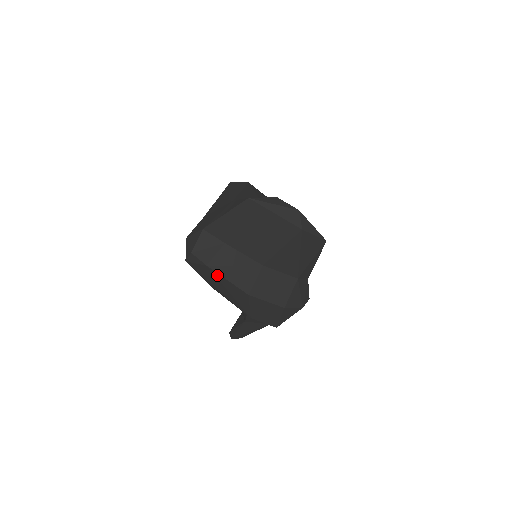
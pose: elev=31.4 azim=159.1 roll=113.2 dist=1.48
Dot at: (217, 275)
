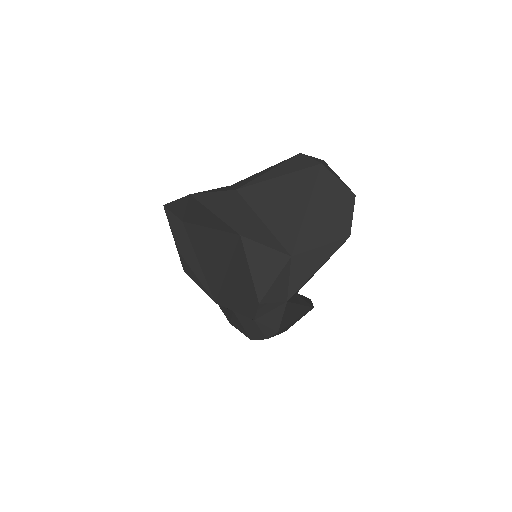
Dot at: occluded
